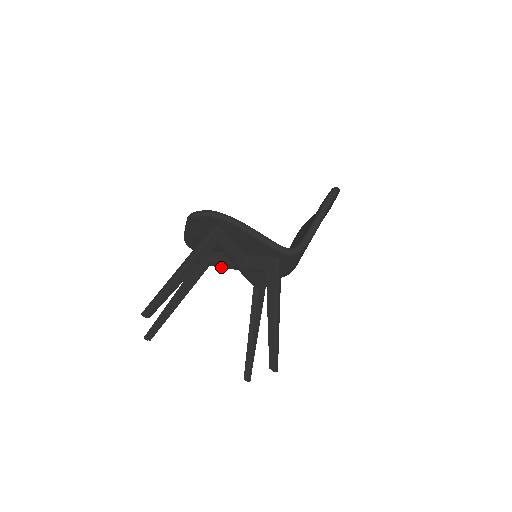
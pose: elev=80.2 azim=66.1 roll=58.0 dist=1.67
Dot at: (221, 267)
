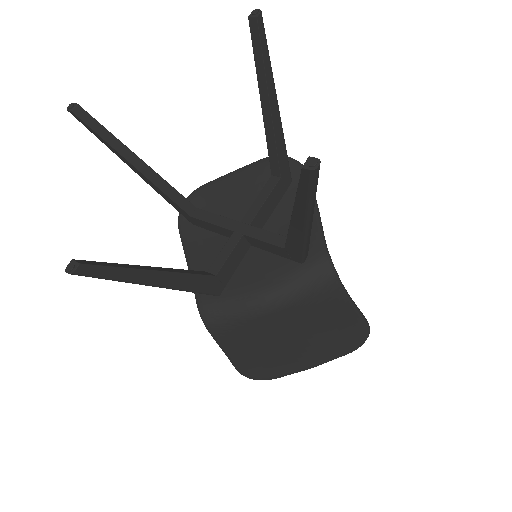
Dot at: (209, 221)
